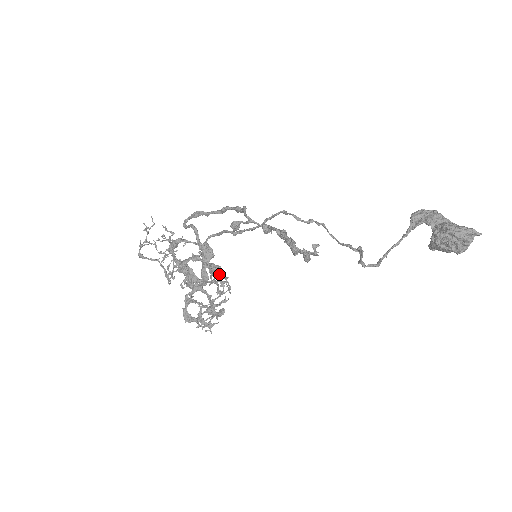
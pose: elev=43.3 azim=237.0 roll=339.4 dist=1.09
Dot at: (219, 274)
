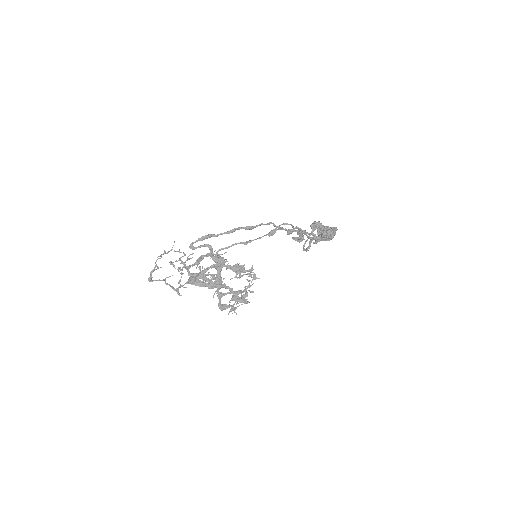
Dot at: (243, 270)
